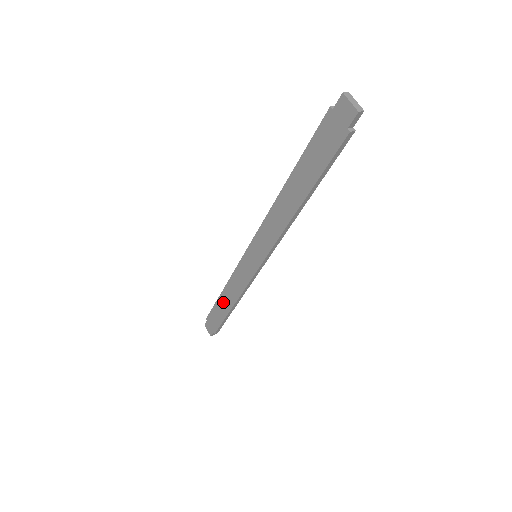
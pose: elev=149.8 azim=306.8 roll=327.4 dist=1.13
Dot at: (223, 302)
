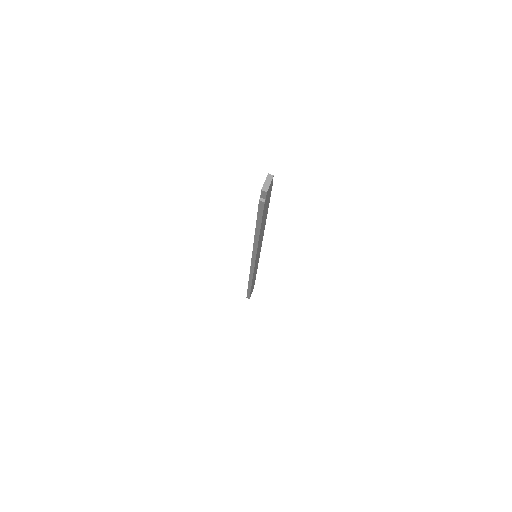
Dot at: occluded
